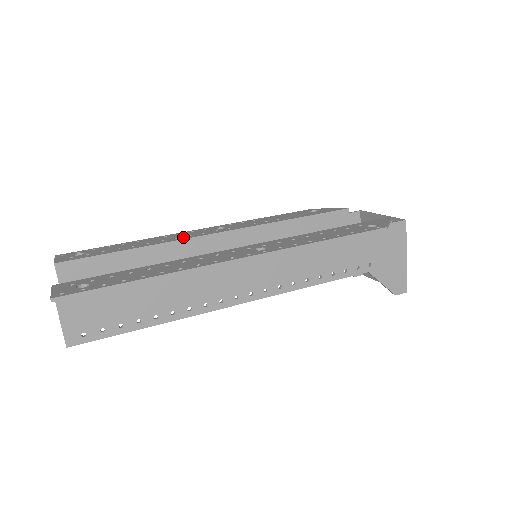
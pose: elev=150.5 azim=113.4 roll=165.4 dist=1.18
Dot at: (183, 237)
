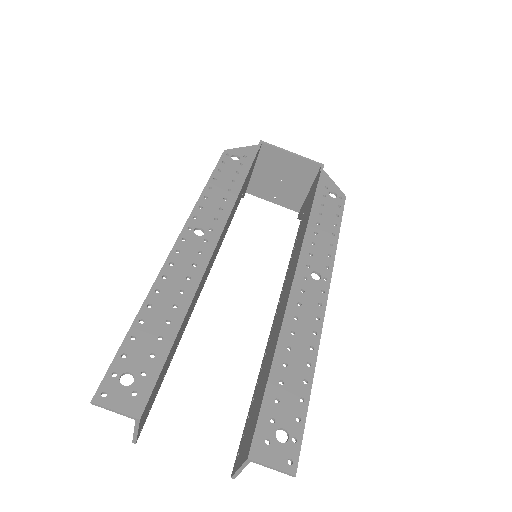
Dot at: (194, 273)
